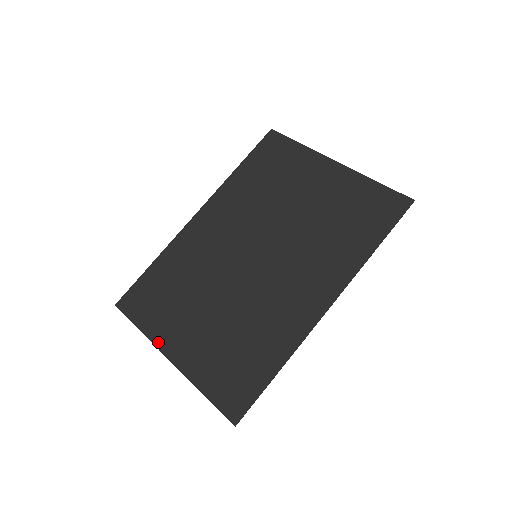
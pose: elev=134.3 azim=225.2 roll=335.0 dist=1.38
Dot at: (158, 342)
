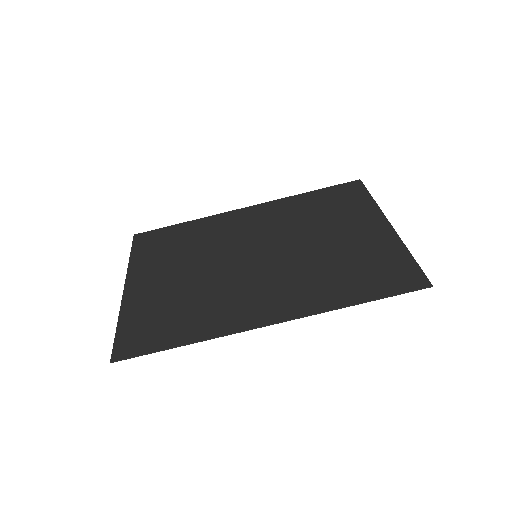
Dot at: (131, 272)
